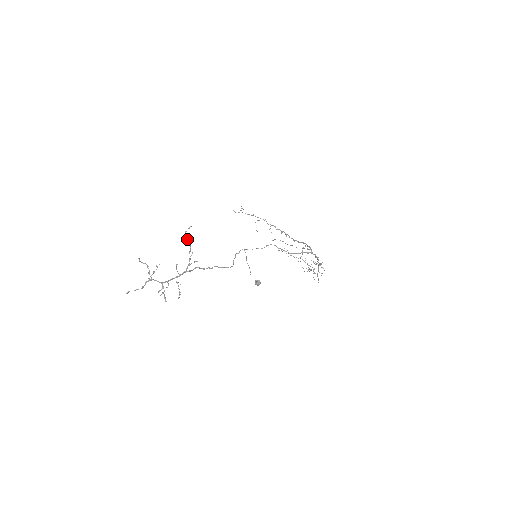
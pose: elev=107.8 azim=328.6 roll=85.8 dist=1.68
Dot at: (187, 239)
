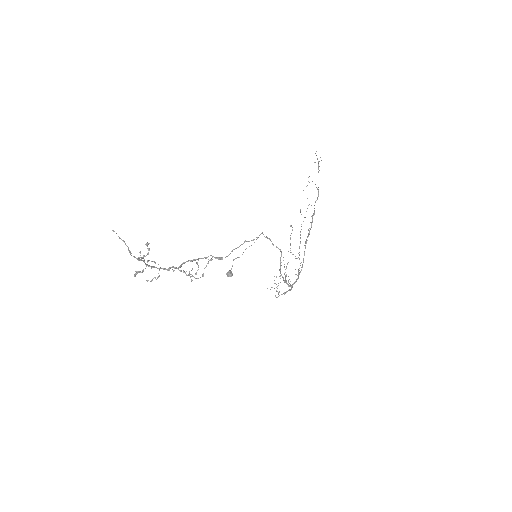
Dot at: occluded
